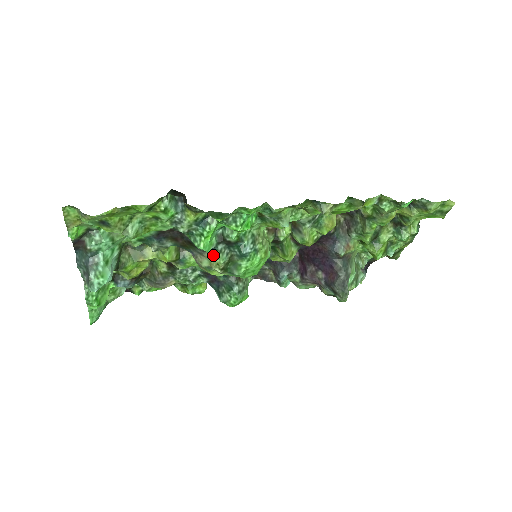
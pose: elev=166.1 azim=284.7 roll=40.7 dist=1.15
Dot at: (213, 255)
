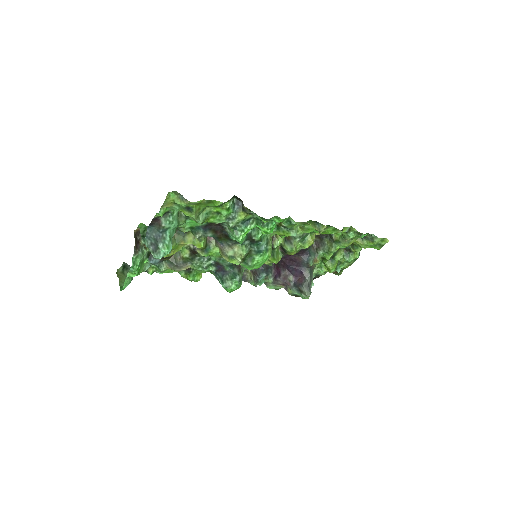
Dot at: (239, 248)
